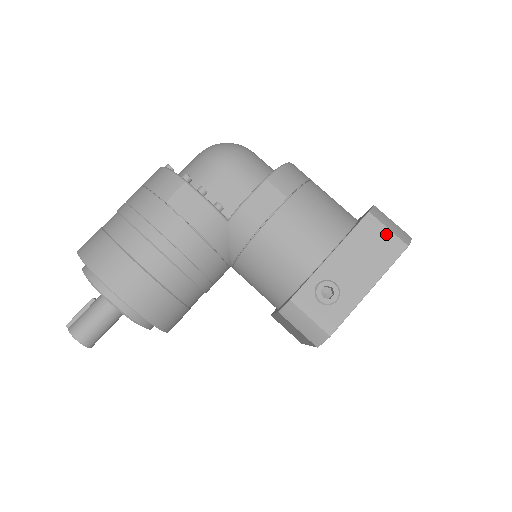
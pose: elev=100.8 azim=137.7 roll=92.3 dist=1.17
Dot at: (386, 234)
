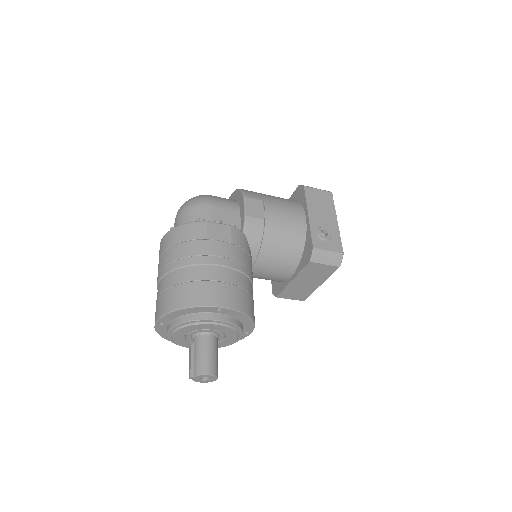
Dot at: (320, 192)
